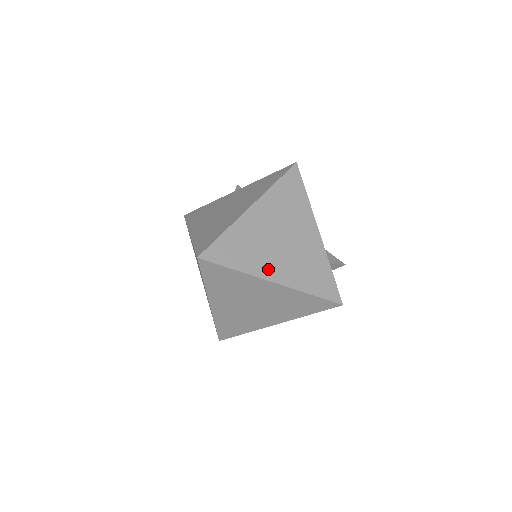
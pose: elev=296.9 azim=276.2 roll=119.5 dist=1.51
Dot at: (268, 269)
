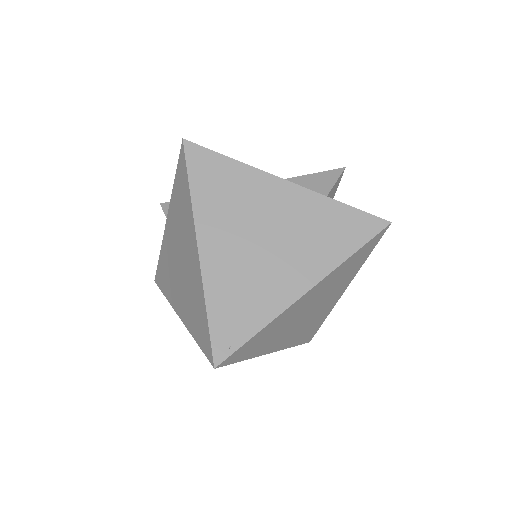
Dot at: (286, 288)
